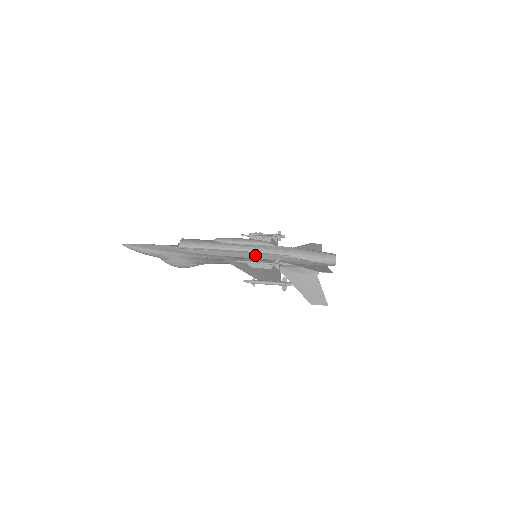
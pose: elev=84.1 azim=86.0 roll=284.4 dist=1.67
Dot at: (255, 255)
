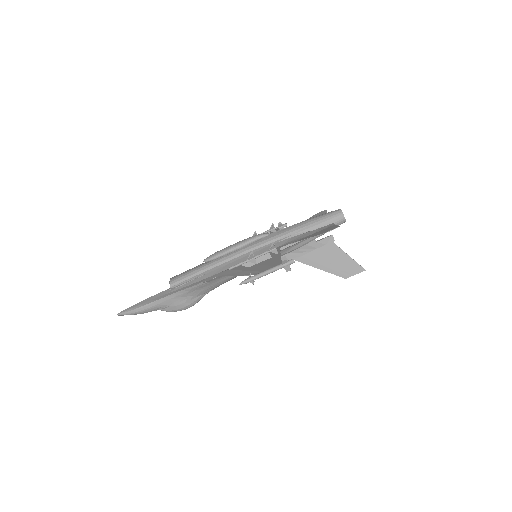
Dot at: occluded
